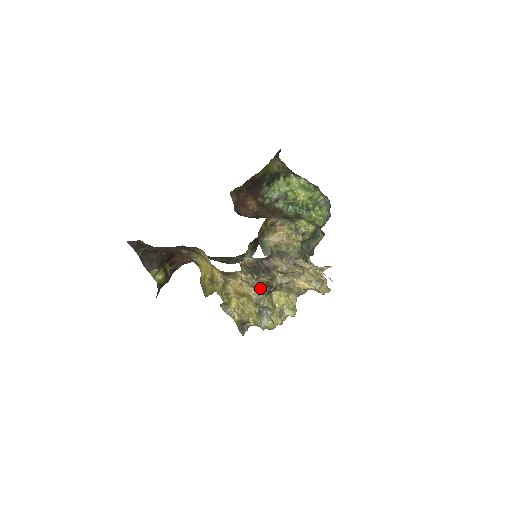
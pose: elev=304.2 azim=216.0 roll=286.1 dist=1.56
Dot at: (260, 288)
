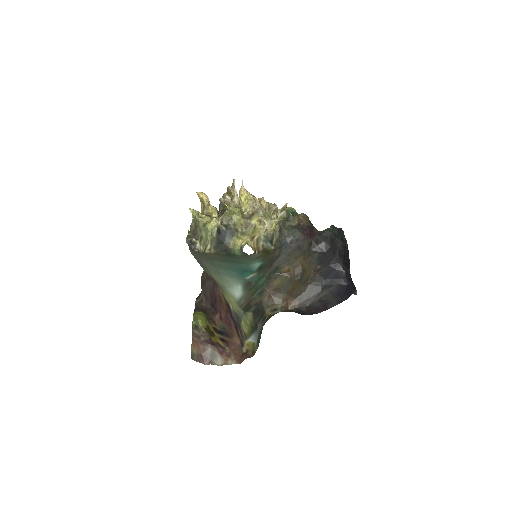
Dot at: occluded
